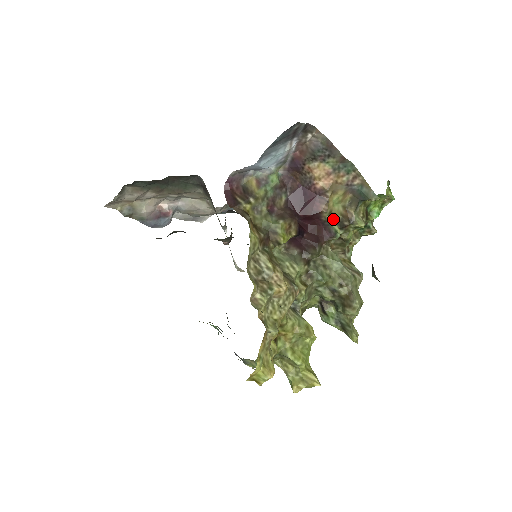
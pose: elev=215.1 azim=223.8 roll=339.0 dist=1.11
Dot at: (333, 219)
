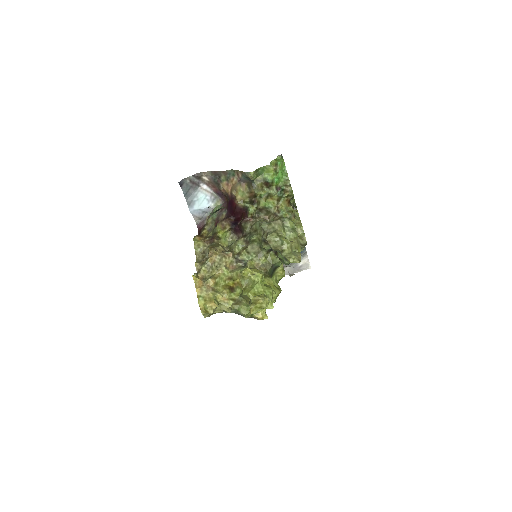
Dot at: (246, 203)
